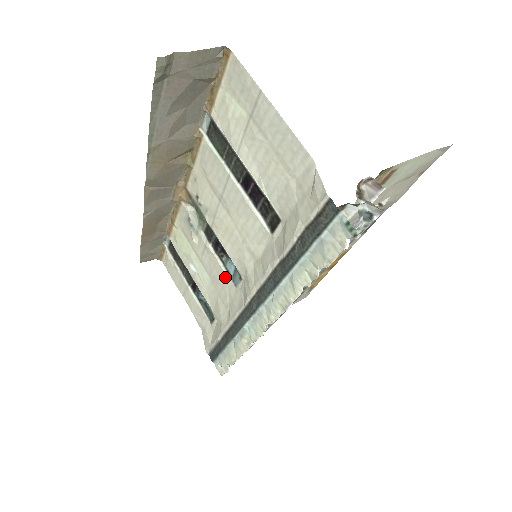
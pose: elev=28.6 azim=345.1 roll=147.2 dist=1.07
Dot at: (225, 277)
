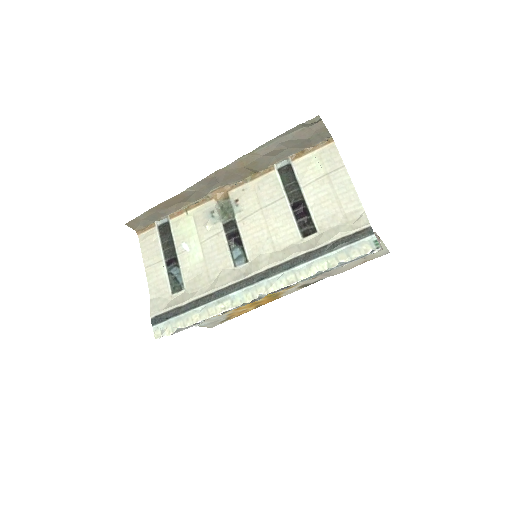
Dot at: (227, 258)
